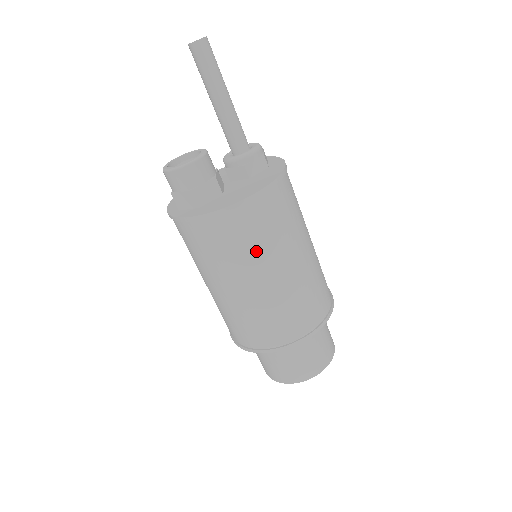
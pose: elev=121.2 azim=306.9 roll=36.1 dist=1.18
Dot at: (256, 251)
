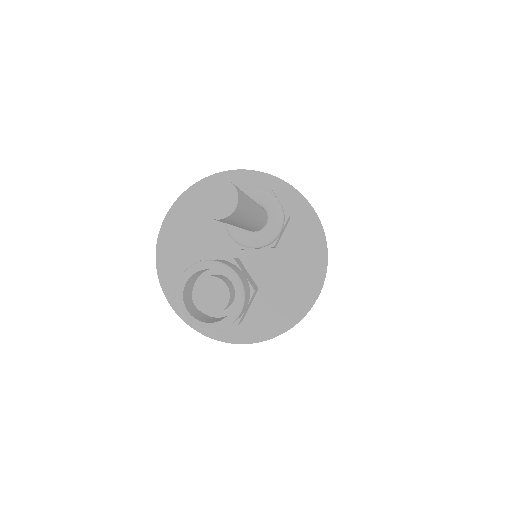
Dot at: occluded
